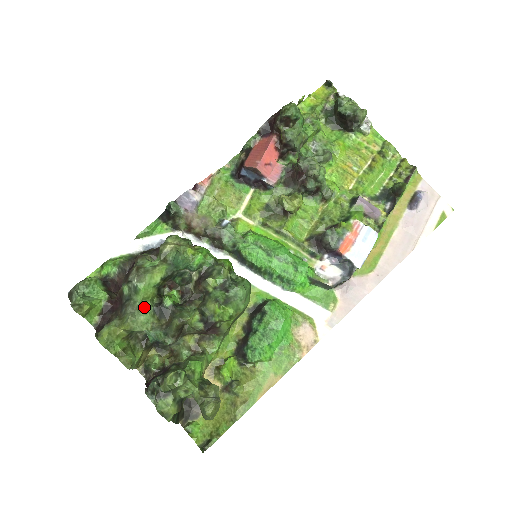
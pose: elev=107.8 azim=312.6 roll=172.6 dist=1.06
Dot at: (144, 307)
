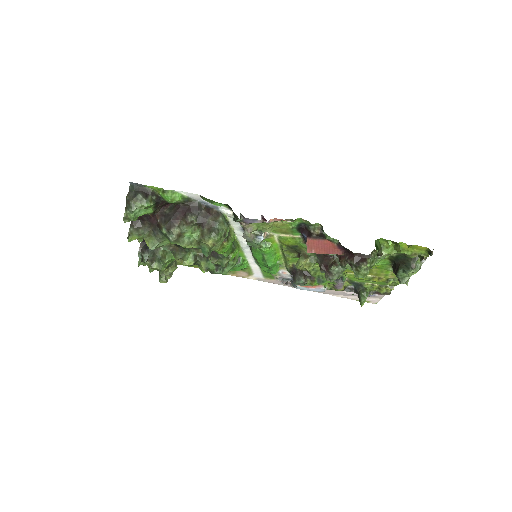
Dot at: (167, 241)
